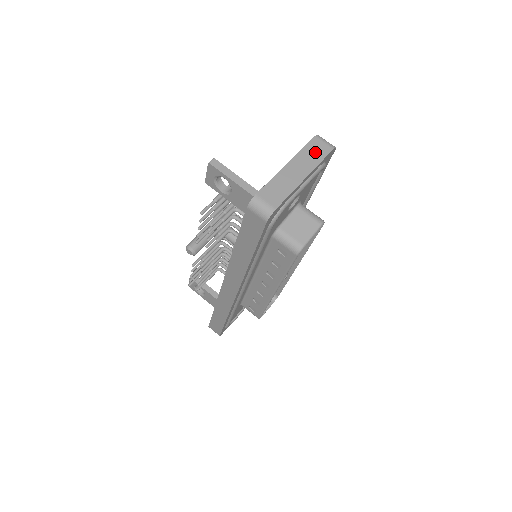
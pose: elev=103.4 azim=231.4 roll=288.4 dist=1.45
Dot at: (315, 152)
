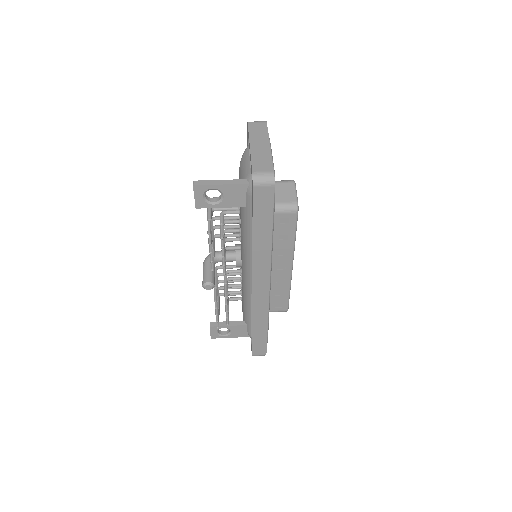
Dot at: (258, 130)
